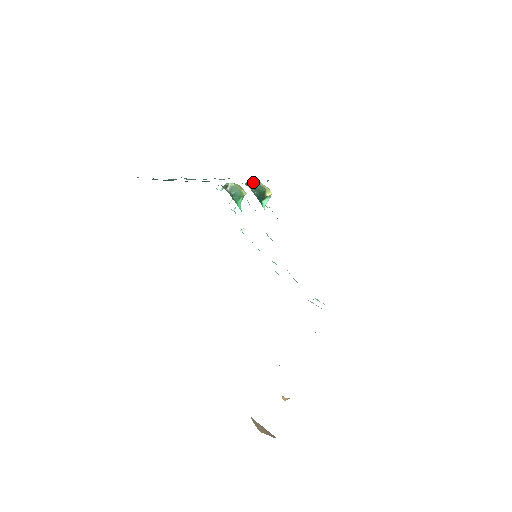
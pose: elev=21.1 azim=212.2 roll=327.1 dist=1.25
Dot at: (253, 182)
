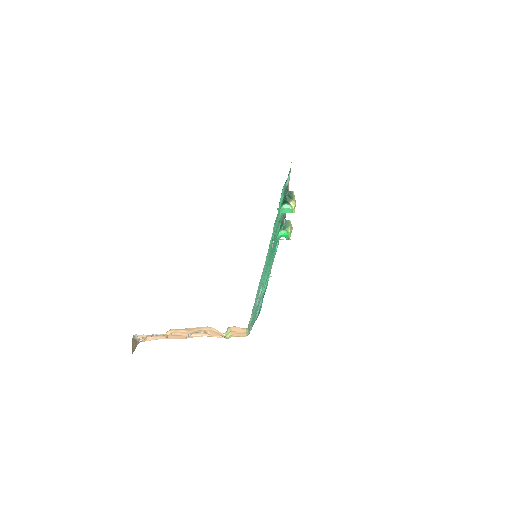
Dot at: (292, 192)
